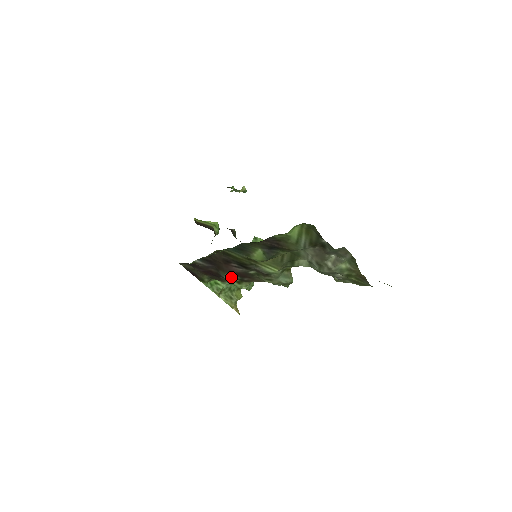
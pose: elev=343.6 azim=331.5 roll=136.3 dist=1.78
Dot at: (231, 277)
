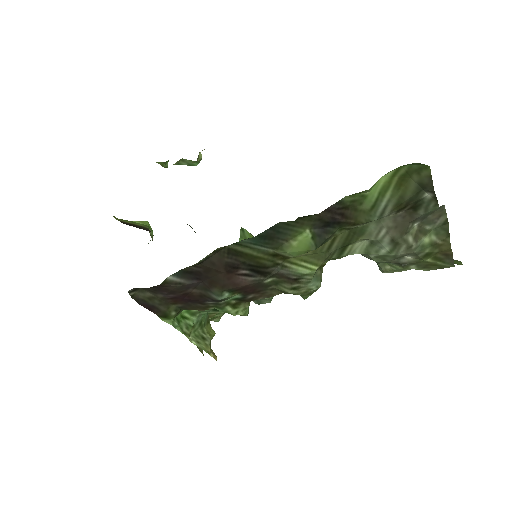
Dot at: (228, 297)
